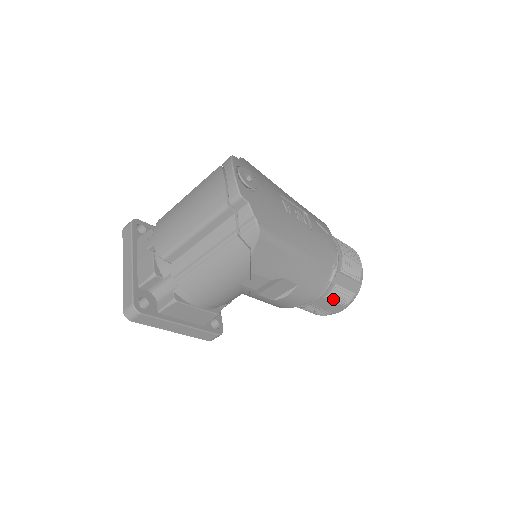
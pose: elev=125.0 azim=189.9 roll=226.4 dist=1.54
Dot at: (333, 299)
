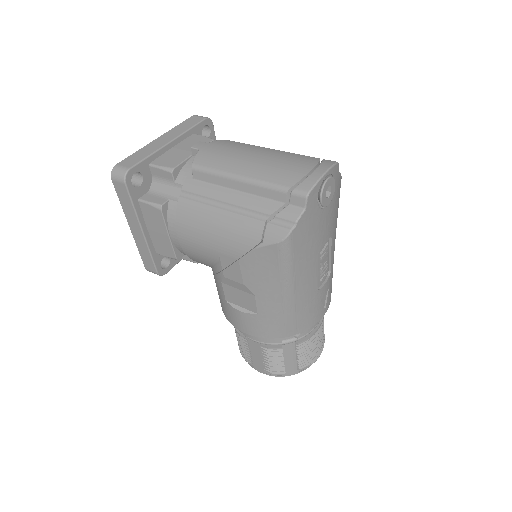
Dot at: (266, 356)
